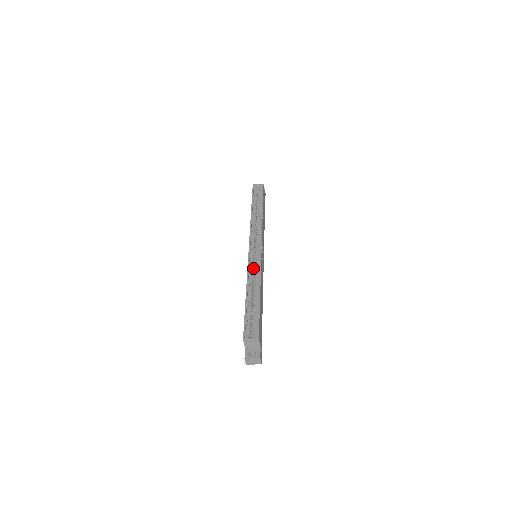
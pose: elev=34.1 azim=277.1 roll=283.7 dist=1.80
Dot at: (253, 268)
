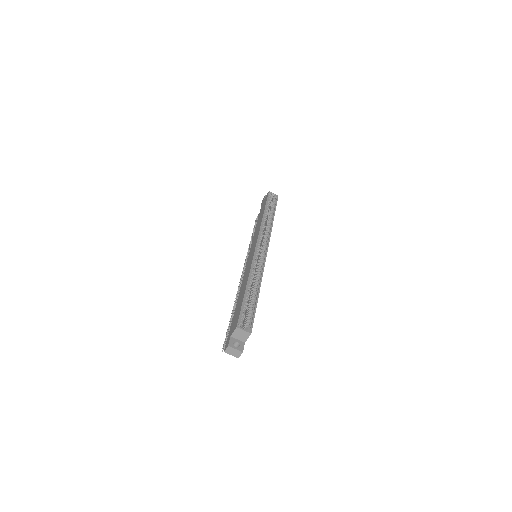
Dot at: (255, 266)
